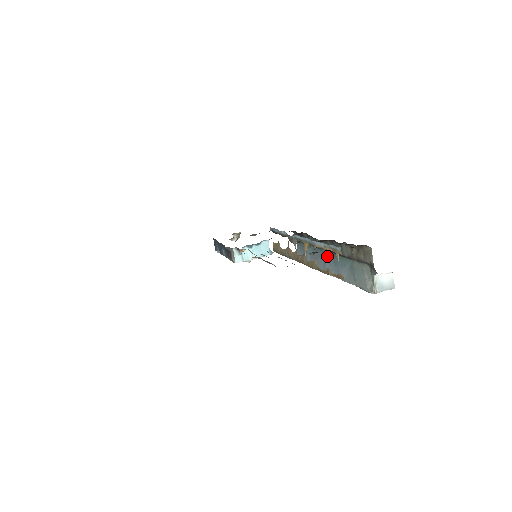
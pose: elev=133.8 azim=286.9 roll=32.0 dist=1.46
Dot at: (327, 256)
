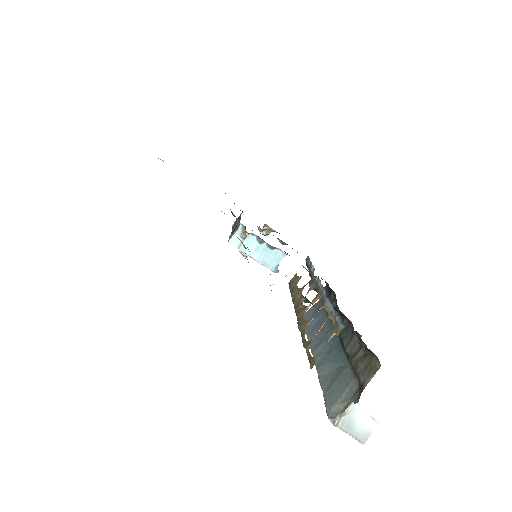
Dot at: occluded
